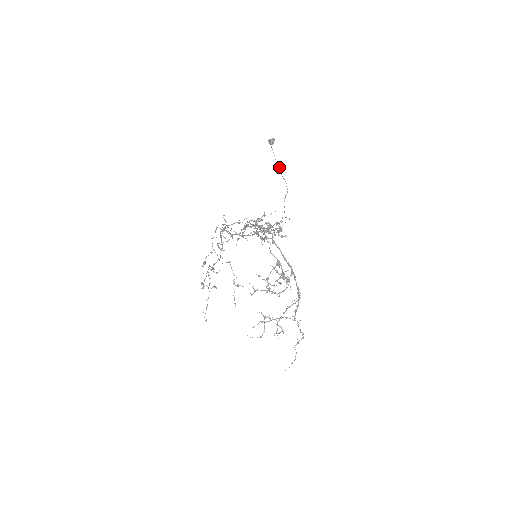
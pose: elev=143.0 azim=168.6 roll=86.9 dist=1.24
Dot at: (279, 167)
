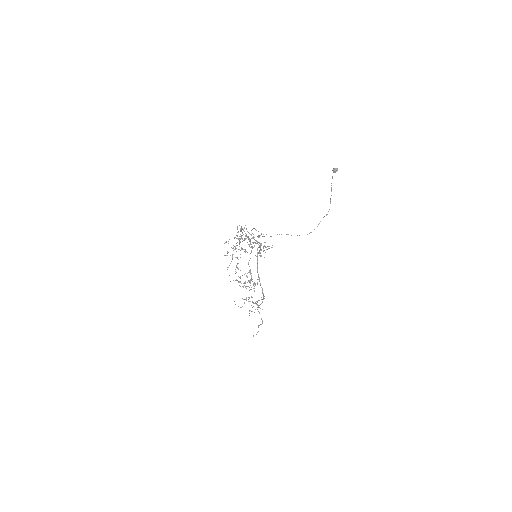
Dot at: occluded
